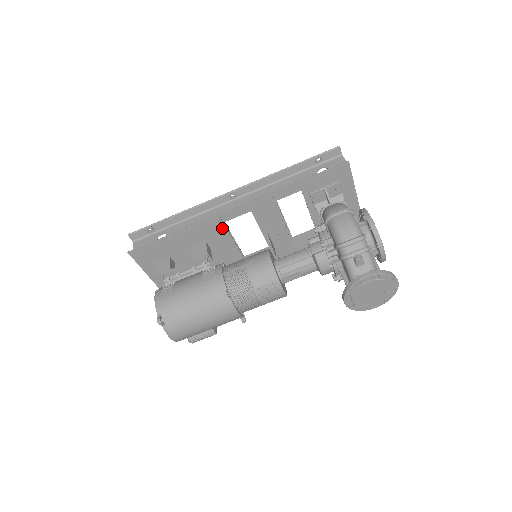
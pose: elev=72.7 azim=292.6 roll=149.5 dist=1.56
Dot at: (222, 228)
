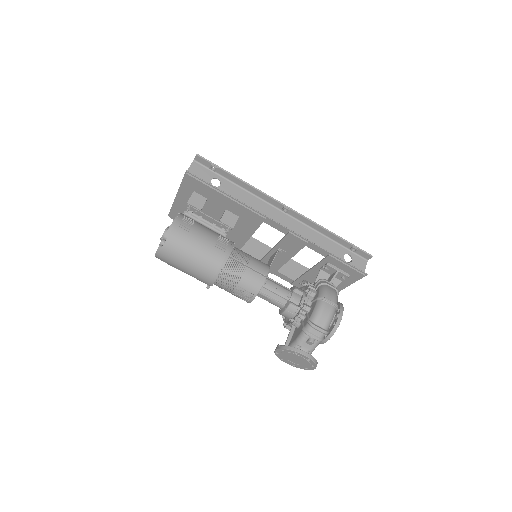
Dot at: (258, 223)
